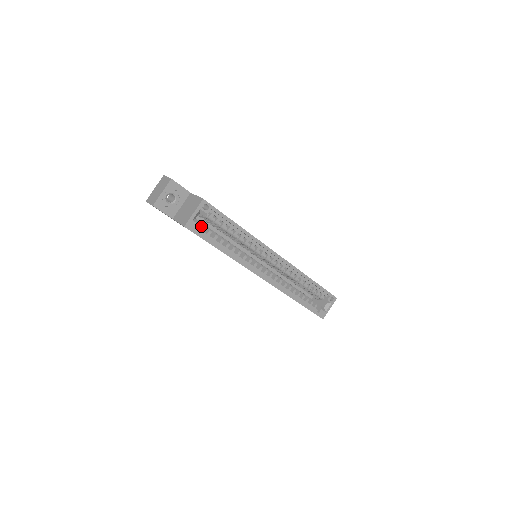
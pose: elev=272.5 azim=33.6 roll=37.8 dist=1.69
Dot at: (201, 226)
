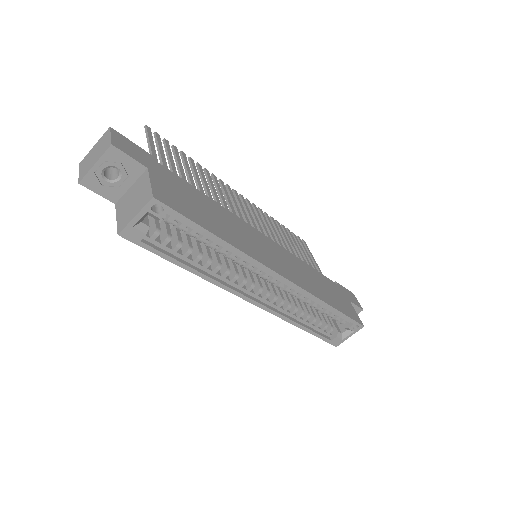
Dot at: (152, 231)
